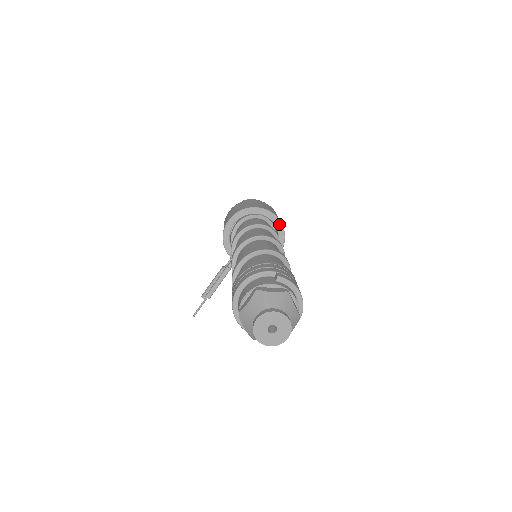
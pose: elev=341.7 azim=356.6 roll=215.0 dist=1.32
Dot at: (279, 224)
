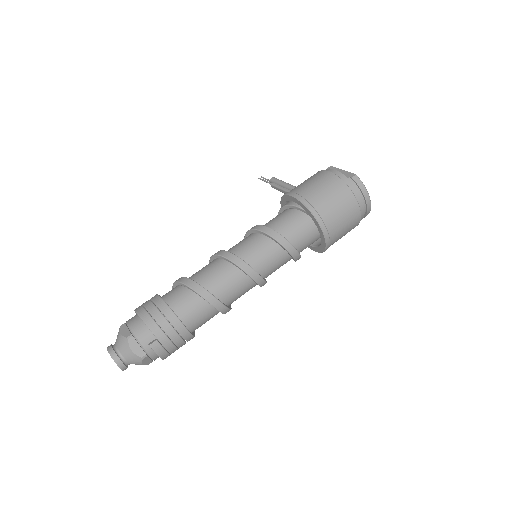
Dot at: (324, 245)
